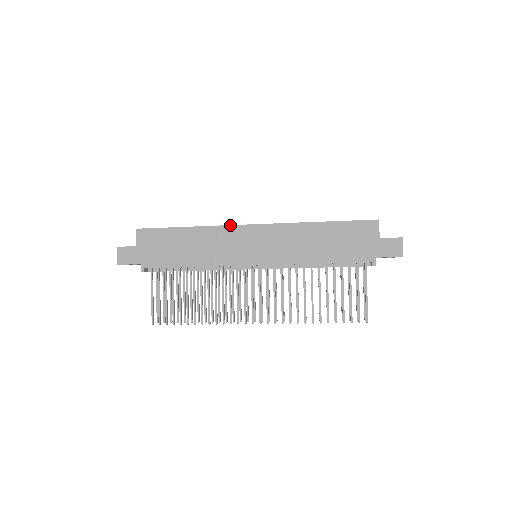
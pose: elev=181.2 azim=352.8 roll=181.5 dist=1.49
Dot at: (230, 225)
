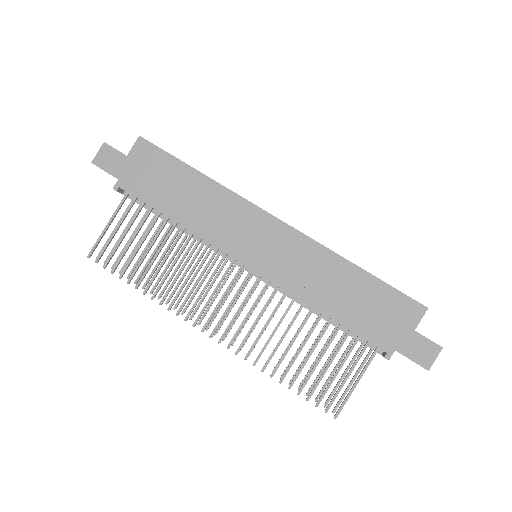
Dot at: (249, 201)
